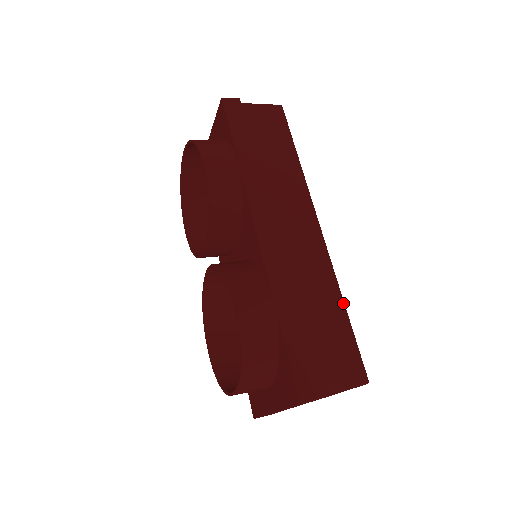
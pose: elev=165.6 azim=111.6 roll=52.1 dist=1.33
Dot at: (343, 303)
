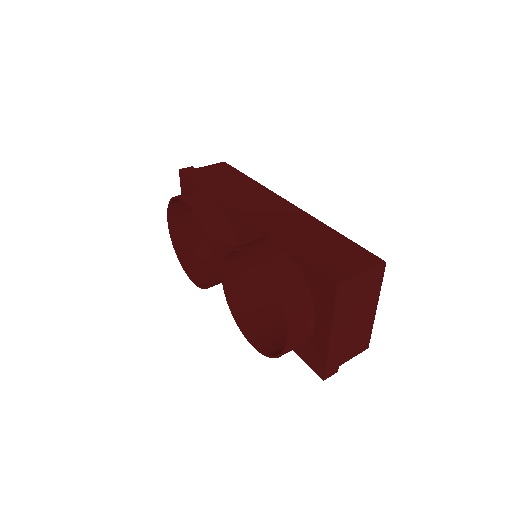
Dot at: (334, 230)
